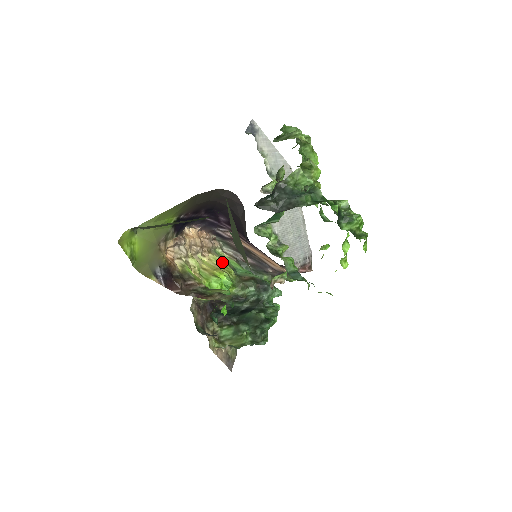
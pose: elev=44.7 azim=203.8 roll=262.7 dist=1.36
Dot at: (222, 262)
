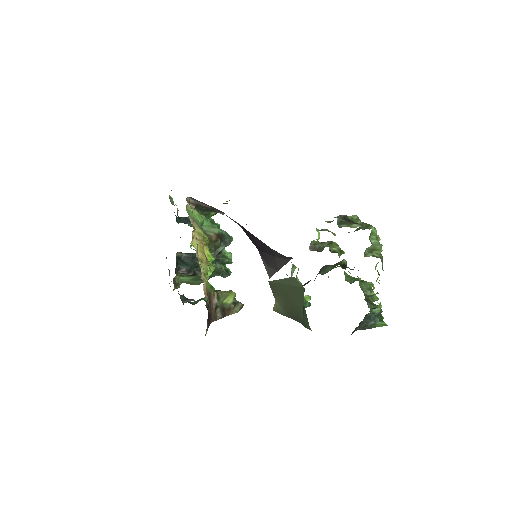
Dot at: (201, 233)
